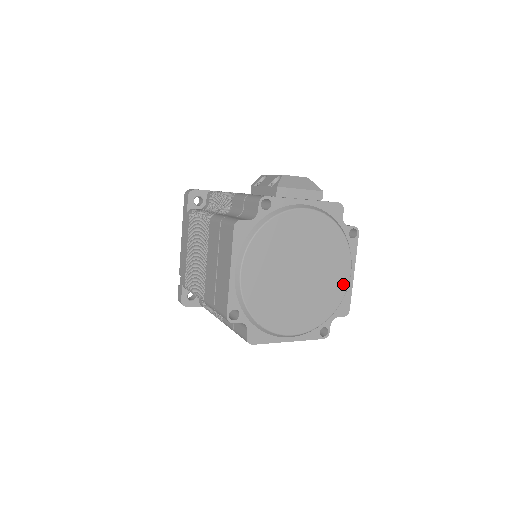
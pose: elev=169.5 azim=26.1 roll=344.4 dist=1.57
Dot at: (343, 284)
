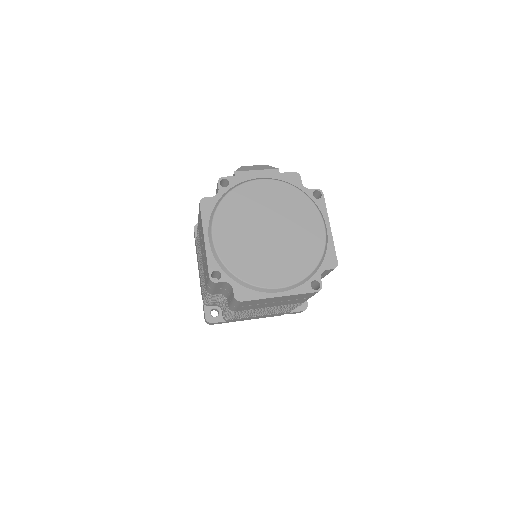
Dot at: (320, 237)
